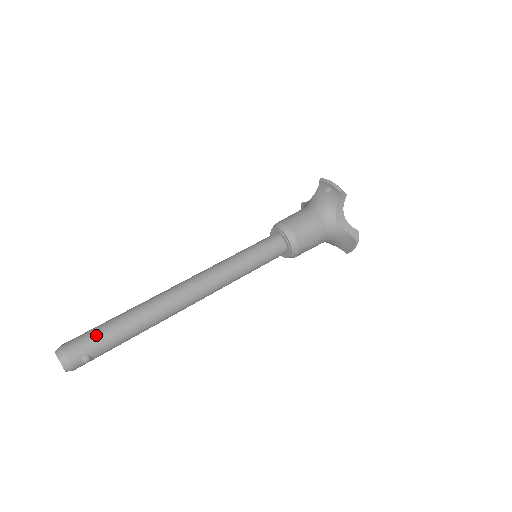
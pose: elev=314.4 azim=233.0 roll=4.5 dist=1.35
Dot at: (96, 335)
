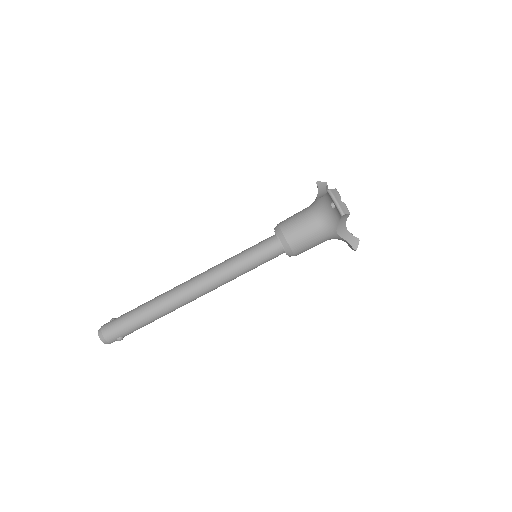
Dot at: (124, 326)
